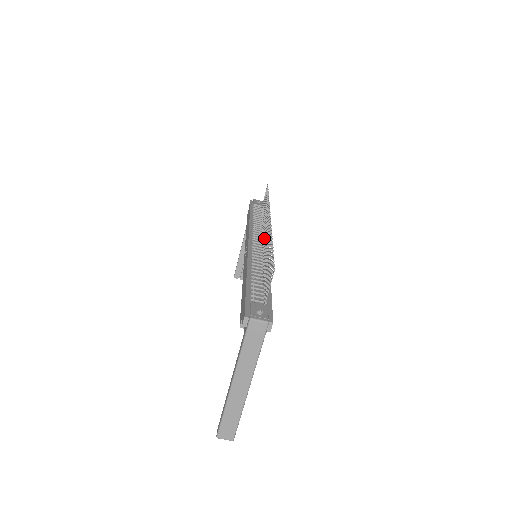
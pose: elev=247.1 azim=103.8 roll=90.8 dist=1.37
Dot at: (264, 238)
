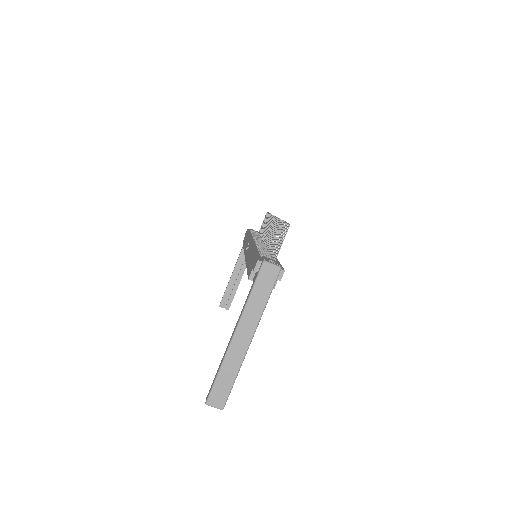
Dot at: (267, 237)
